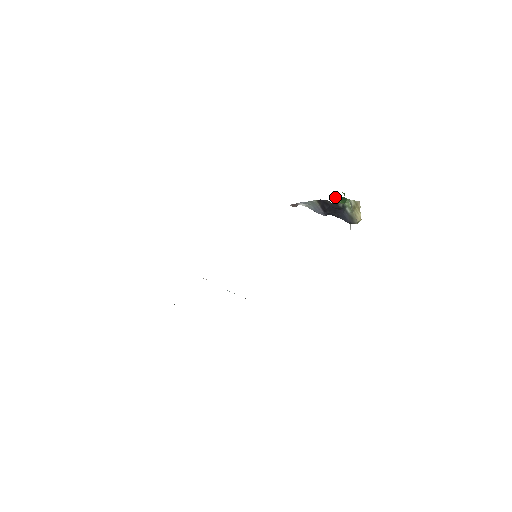
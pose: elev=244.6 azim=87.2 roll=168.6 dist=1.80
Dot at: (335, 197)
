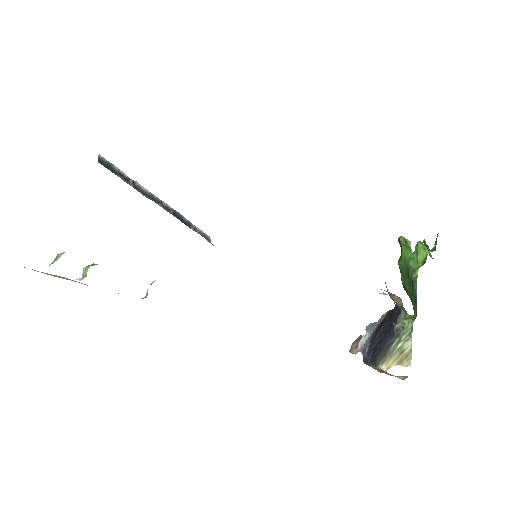
Dot at: (415, 281)
